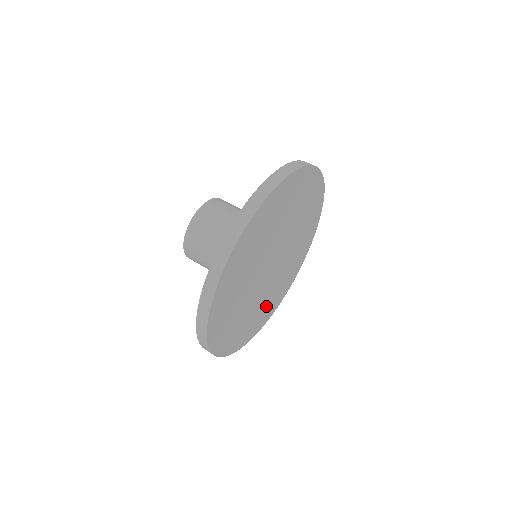
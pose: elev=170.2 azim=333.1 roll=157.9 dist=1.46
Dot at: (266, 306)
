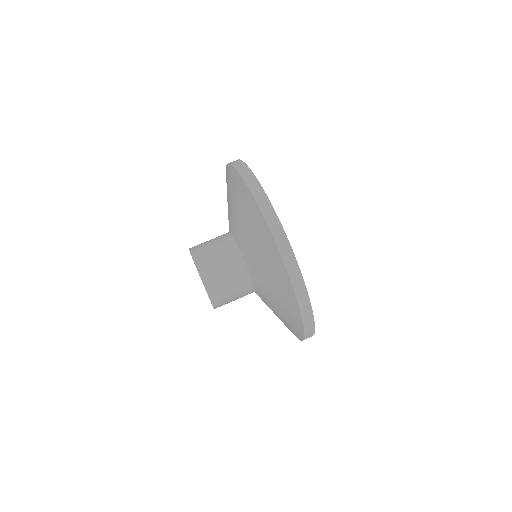
Dot at: occluded
